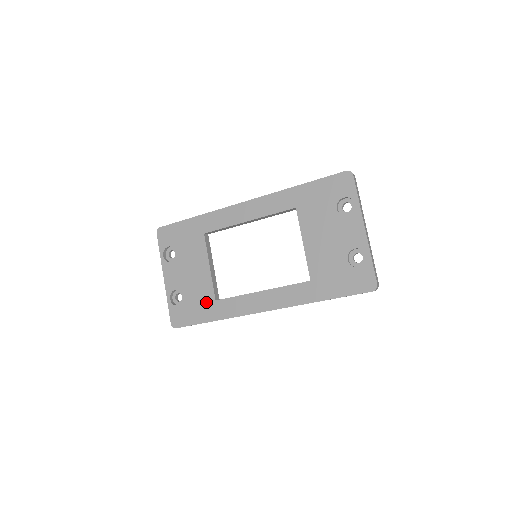
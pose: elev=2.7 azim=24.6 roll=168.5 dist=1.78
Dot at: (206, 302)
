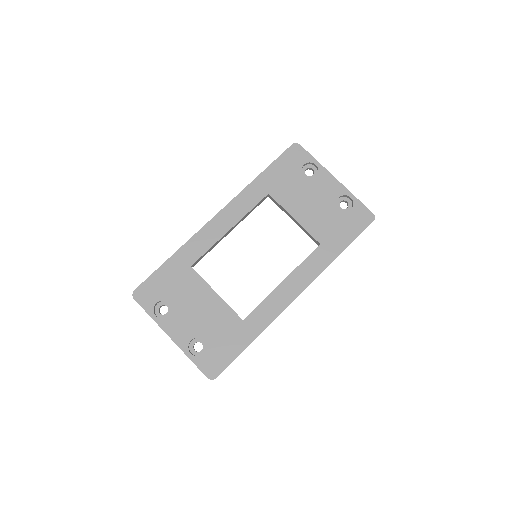
Dot at: (234, 328)
